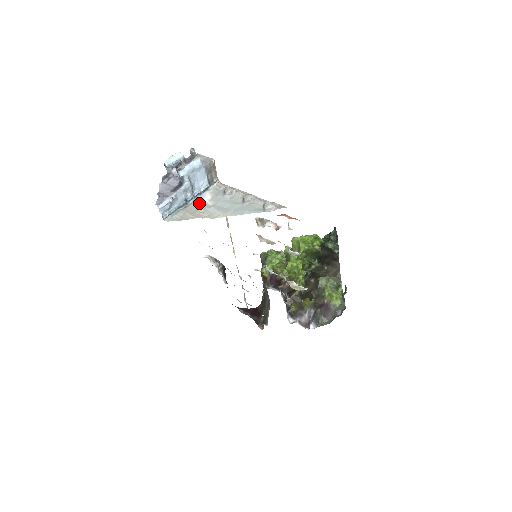
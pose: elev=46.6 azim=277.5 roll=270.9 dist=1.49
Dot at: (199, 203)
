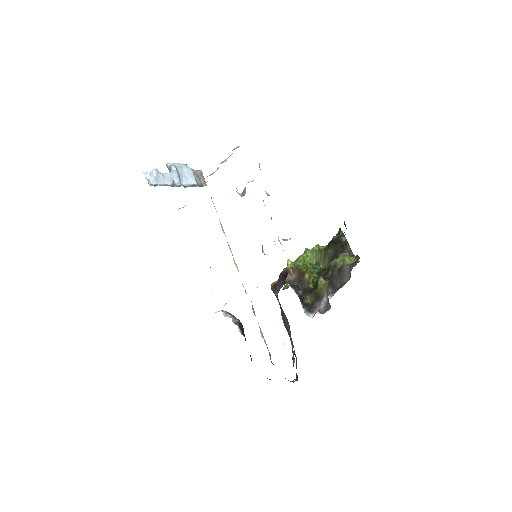
Dot at: occluded
